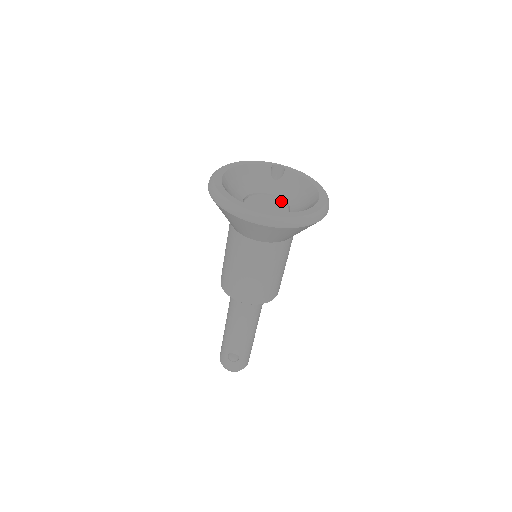
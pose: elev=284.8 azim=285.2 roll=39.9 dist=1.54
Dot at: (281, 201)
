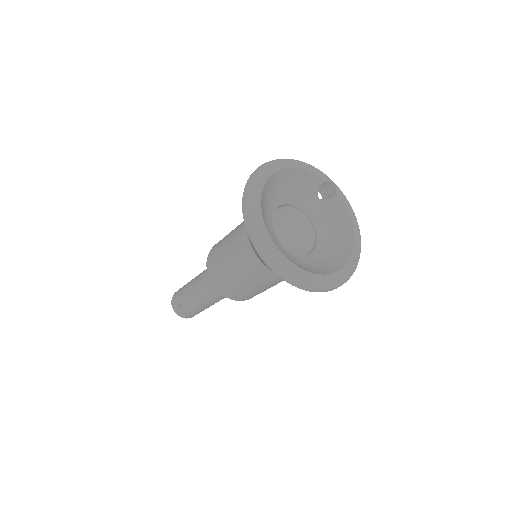
Dot at: (312, 228)
